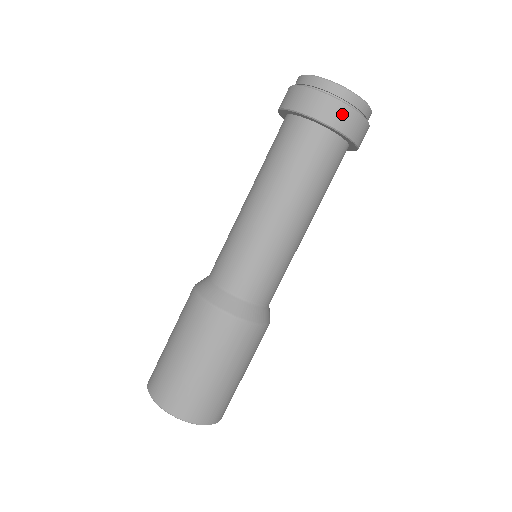
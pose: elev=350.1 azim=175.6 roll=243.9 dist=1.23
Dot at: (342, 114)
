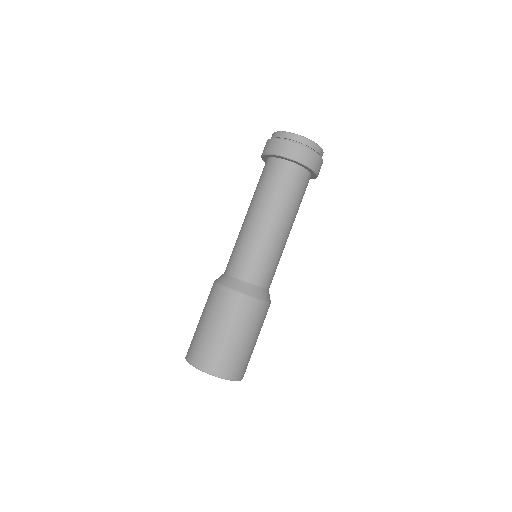
Dot at: (280, 145)
